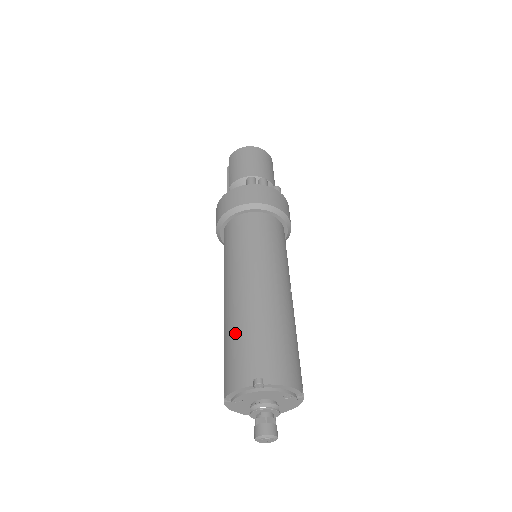
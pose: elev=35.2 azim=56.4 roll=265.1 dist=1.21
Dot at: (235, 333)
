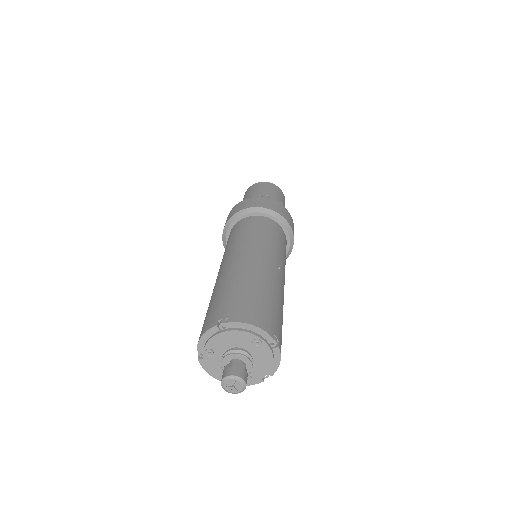
Dot at: (213, 296)
